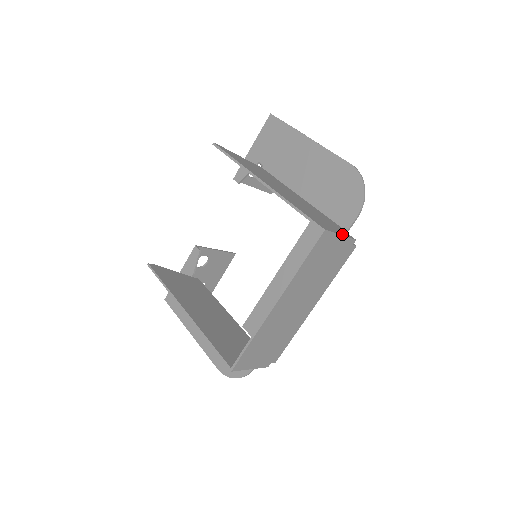
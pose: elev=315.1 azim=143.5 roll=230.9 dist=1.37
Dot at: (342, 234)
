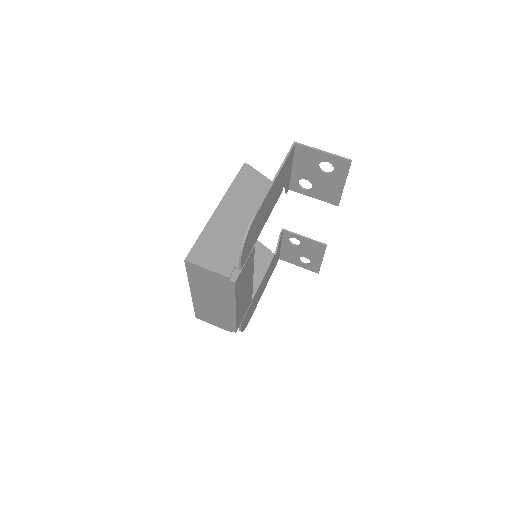
Dot at: (212, 268)
